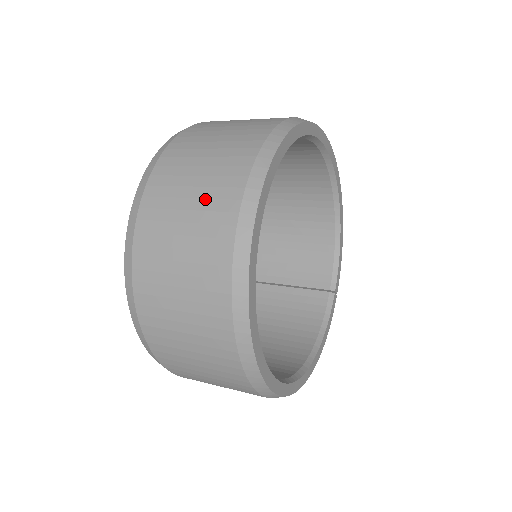
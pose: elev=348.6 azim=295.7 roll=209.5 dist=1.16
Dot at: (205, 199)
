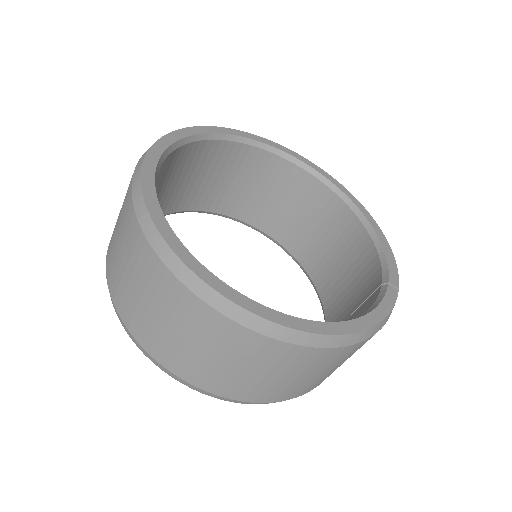
Dot at: occluded
